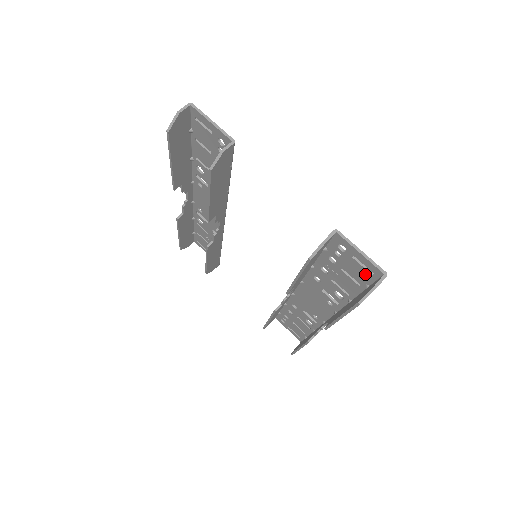
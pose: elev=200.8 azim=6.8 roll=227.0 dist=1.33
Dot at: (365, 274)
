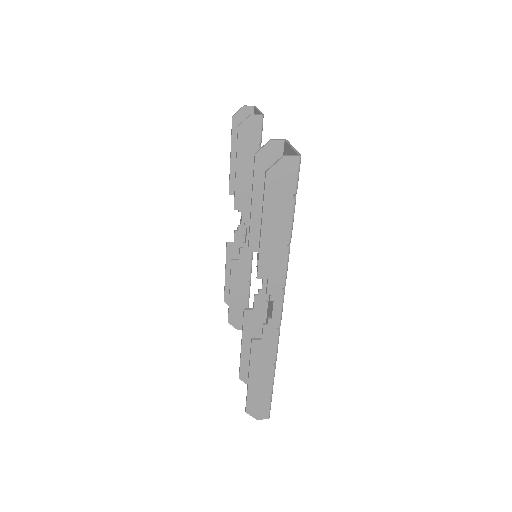
Dot at: occluded
